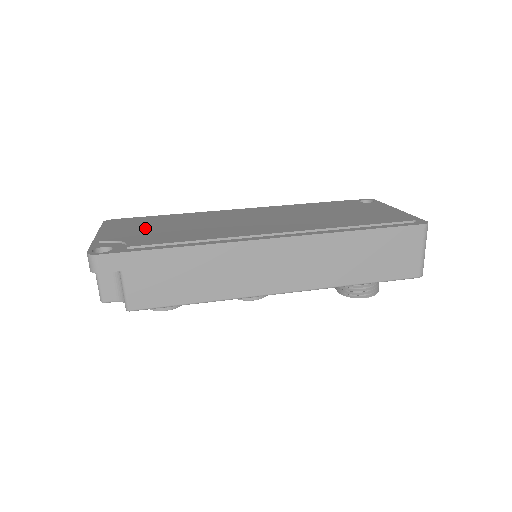
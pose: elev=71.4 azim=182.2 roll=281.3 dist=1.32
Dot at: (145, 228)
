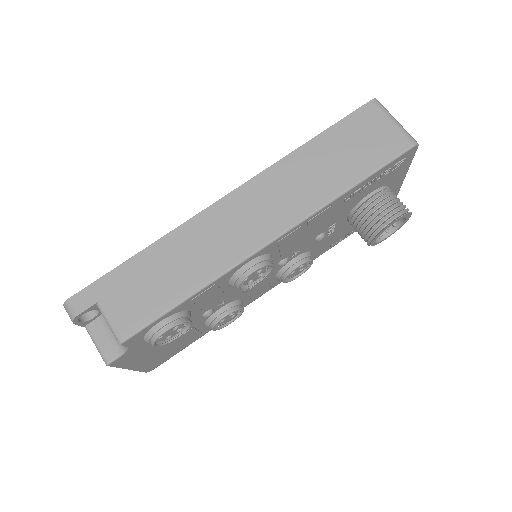
Dot at: occluded
